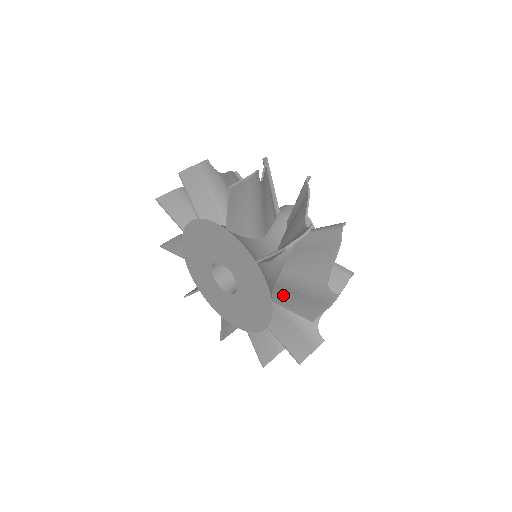
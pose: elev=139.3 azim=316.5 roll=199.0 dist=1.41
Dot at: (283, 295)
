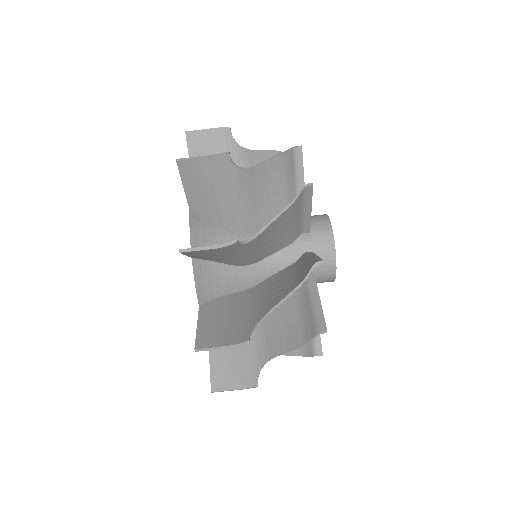
Dot at: occluded
